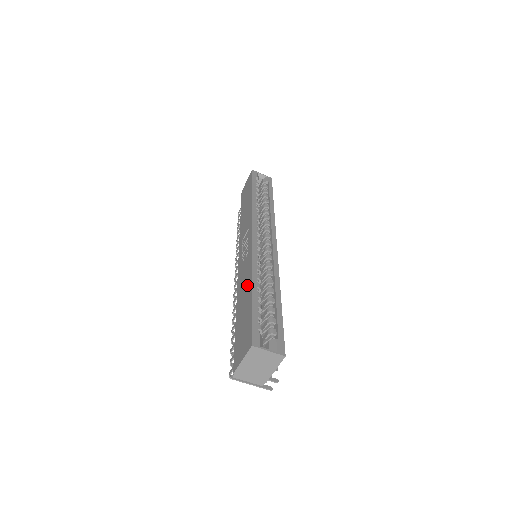
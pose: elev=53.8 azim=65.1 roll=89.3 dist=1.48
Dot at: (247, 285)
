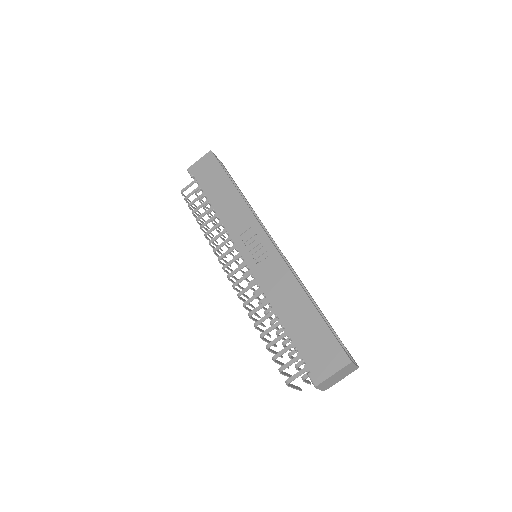
Dot at: (295, 295)
